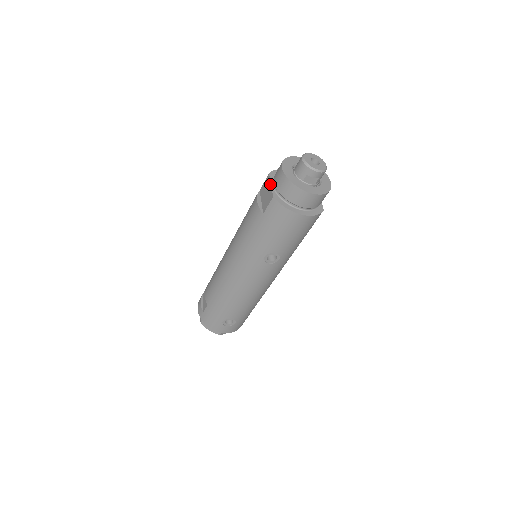
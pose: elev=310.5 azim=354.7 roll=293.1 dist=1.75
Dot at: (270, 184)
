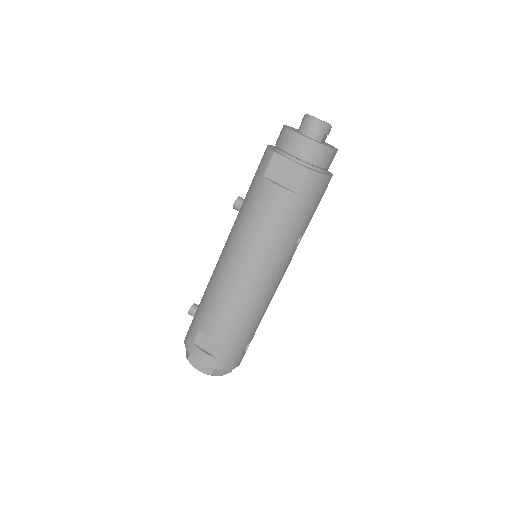
Dot at: (289, 160)
